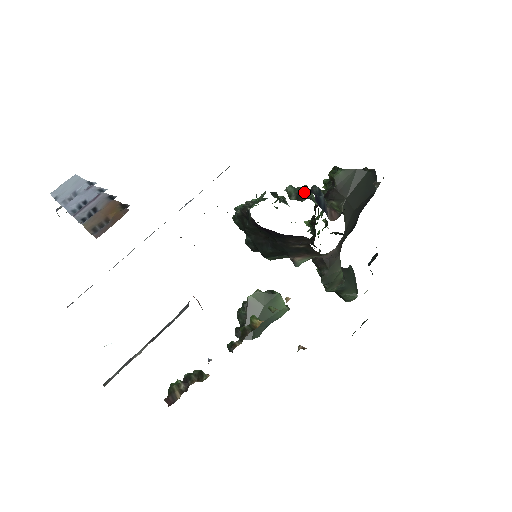
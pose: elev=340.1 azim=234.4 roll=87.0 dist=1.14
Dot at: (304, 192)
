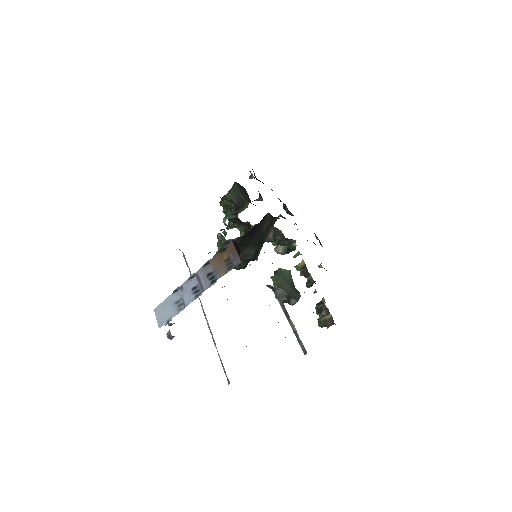
Dot at: (233, 212)
